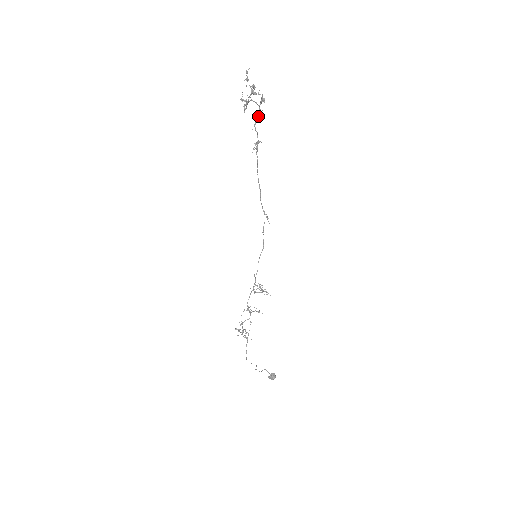
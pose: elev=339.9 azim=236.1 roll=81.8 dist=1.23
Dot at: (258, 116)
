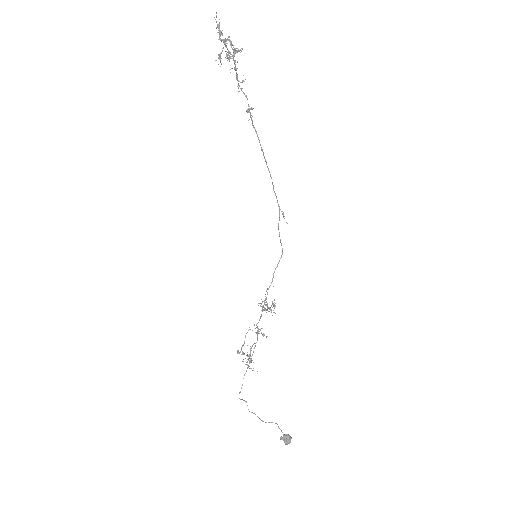
Dot at: occluded
